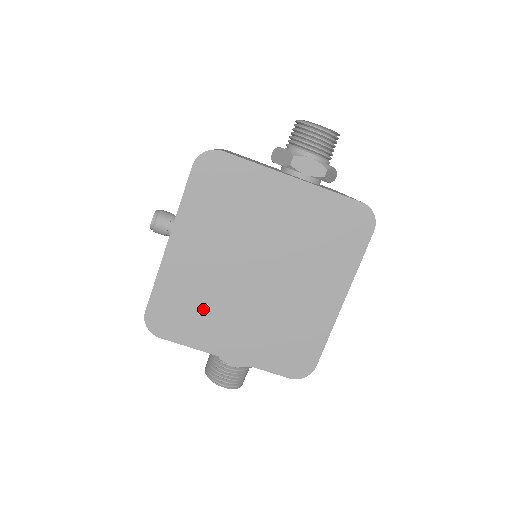
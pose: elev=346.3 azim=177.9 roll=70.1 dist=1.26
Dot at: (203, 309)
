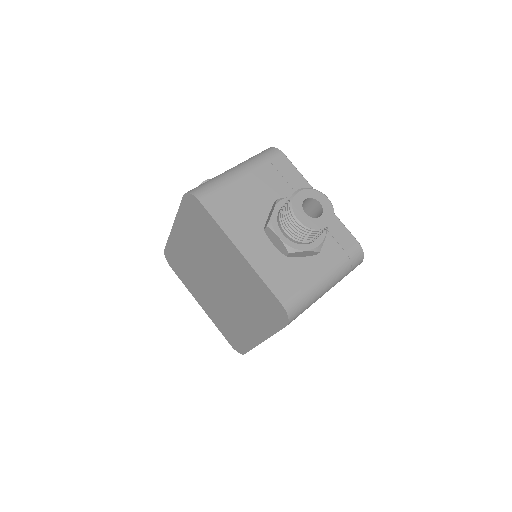
Dot at: (190, 274)
